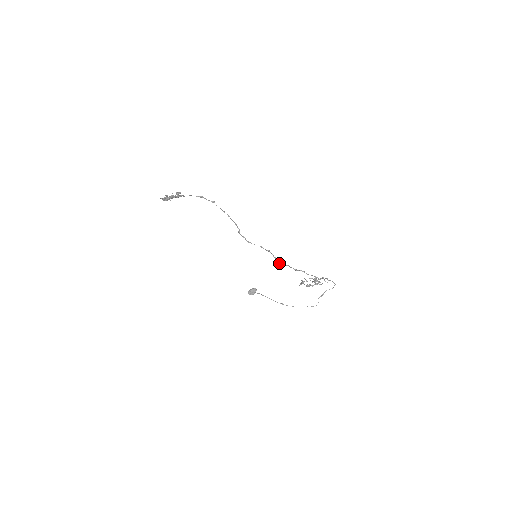
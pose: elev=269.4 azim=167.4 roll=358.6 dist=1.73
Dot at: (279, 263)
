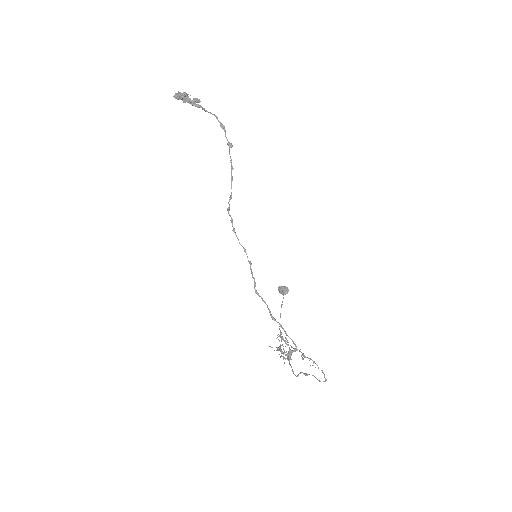
Dot at: (255, 289)
